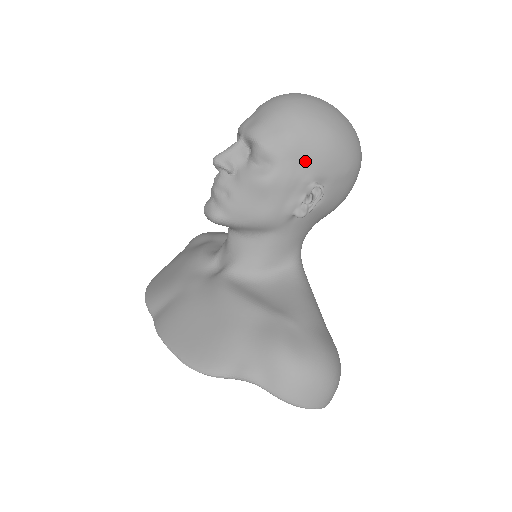
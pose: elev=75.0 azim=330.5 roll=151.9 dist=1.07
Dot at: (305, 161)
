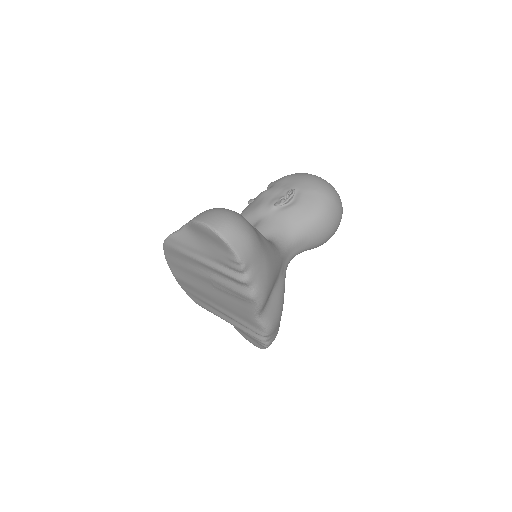
Dot at: (289, 183)
